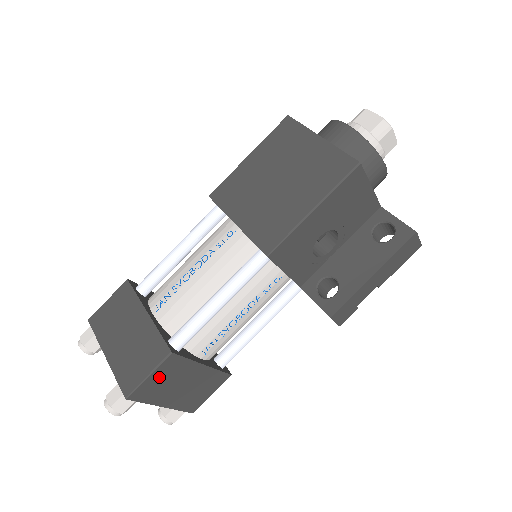
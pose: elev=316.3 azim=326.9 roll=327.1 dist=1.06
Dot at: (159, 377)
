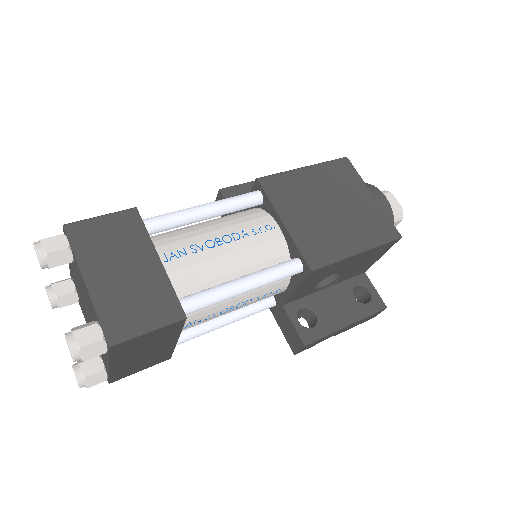
Dot at: (150, 336)
